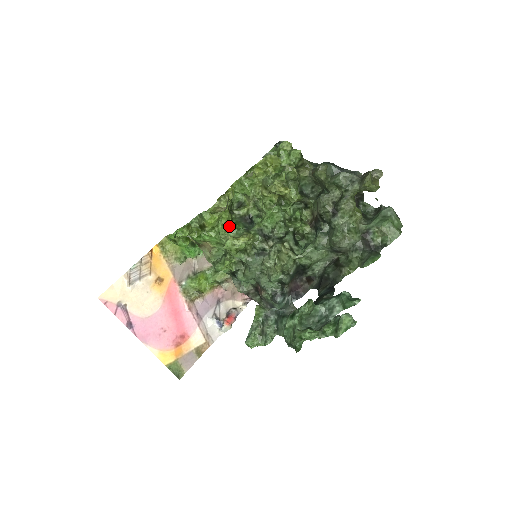
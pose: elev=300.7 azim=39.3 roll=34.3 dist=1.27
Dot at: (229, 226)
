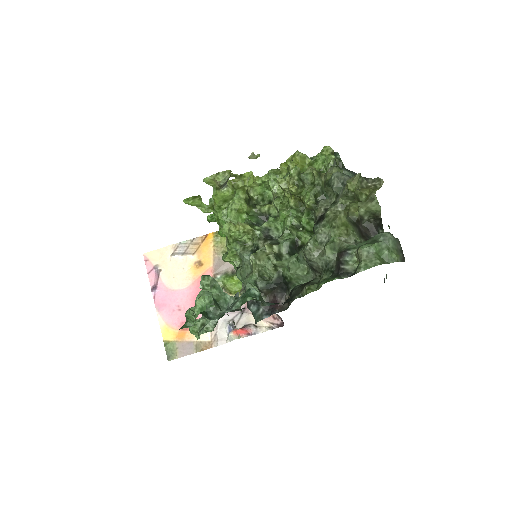
Dot at: (240, 214)
